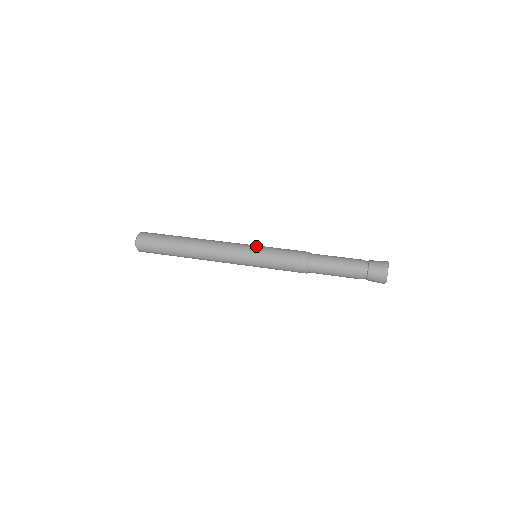
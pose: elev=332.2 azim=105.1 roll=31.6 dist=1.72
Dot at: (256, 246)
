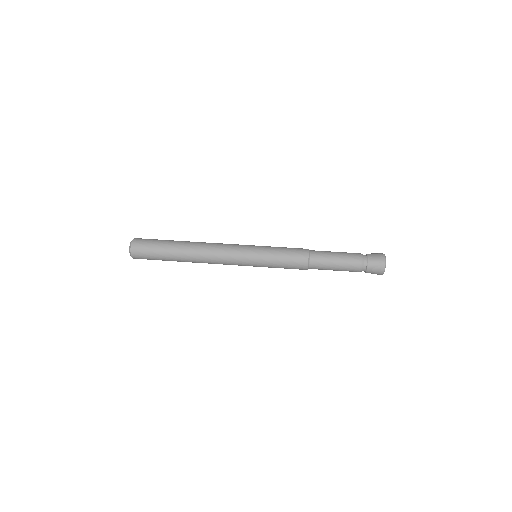
Dot at: (255, 256)
